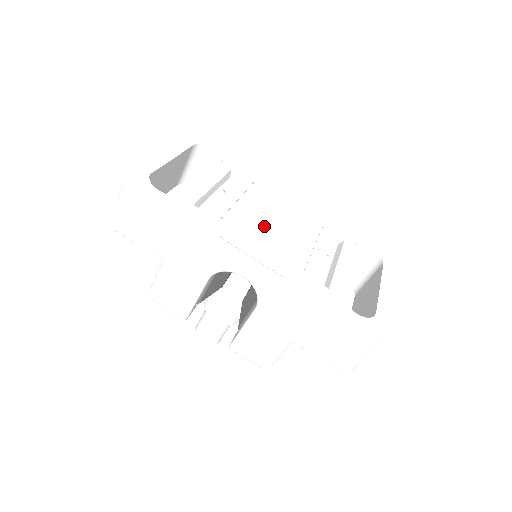
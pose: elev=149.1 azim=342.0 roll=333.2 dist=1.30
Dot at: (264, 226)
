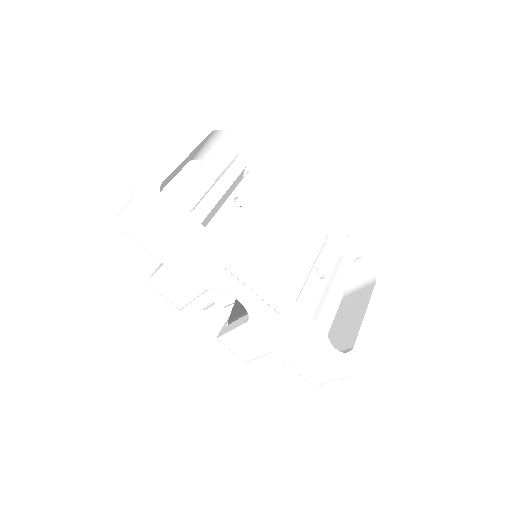
Dot at: (268, 245)
